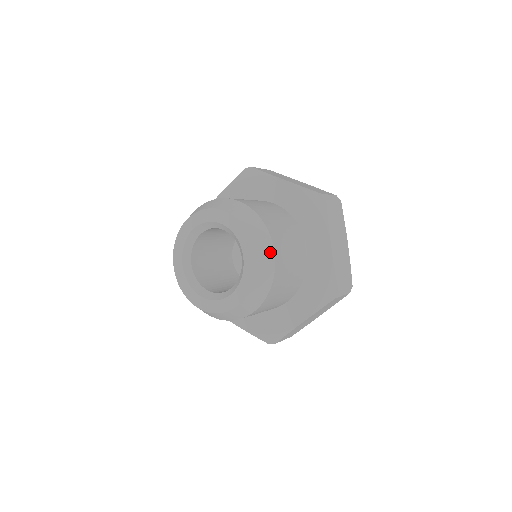
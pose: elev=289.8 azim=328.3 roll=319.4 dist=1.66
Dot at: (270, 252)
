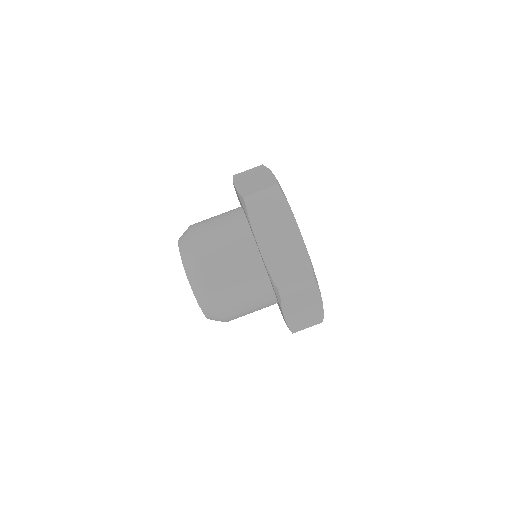
Dot at: (218, 316)
